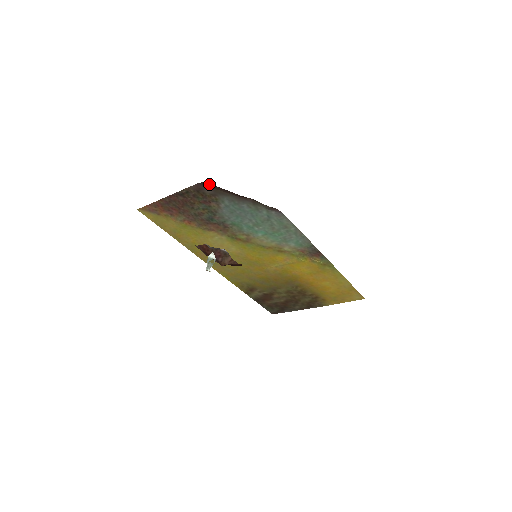
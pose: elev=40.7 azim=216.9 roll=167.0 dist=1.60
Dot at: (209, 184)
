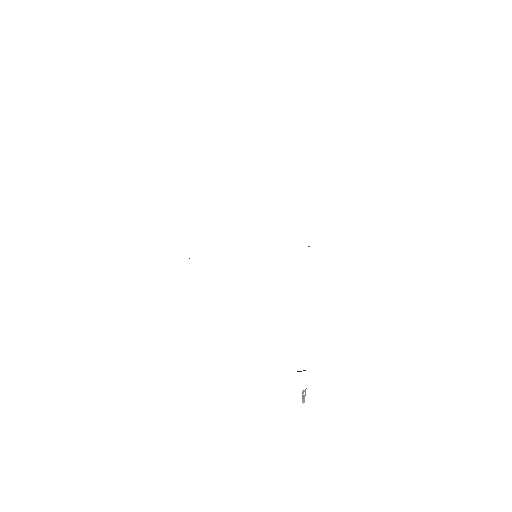
Dot at: occluded
